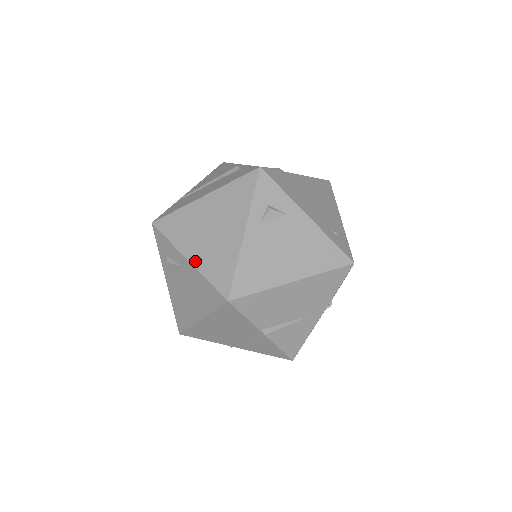
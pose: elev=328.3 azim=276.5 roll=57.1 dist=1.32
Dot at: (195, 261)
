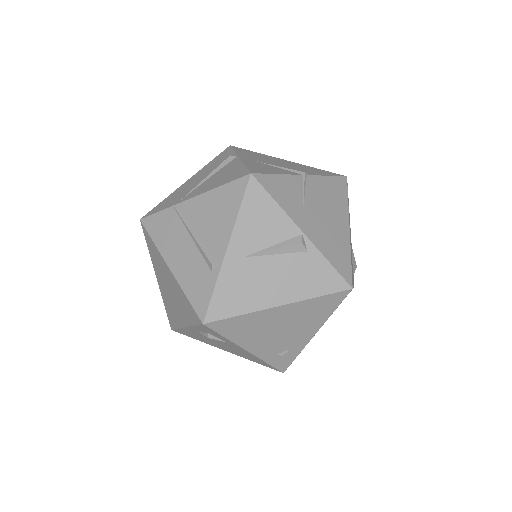
Dot at: (160, 288)
